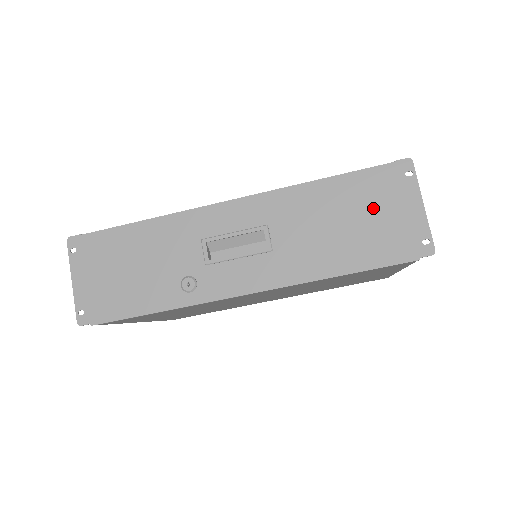
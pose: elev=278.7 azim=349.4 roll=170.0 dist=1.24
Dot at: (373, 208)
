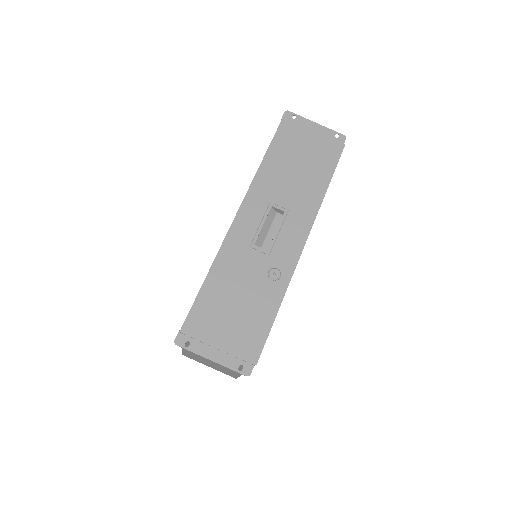
Dot at: (301, 145)
